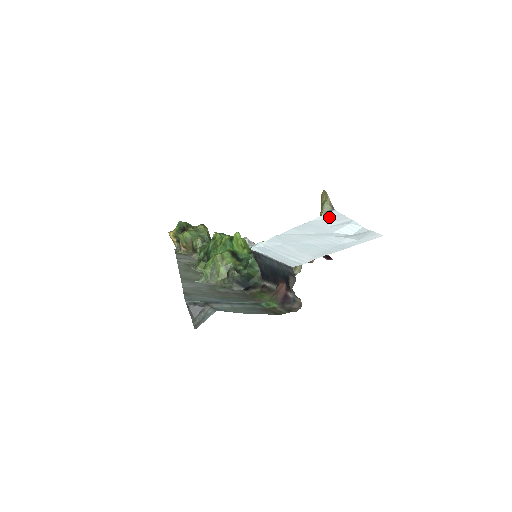
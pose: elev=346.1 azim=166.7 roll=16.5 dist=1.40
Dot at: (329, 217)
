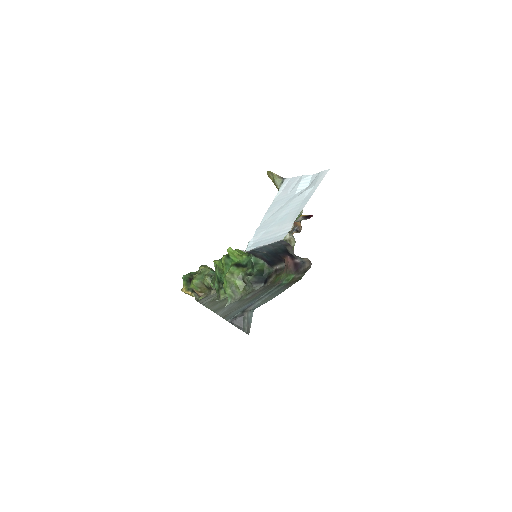
Dot at: (284, 187)
